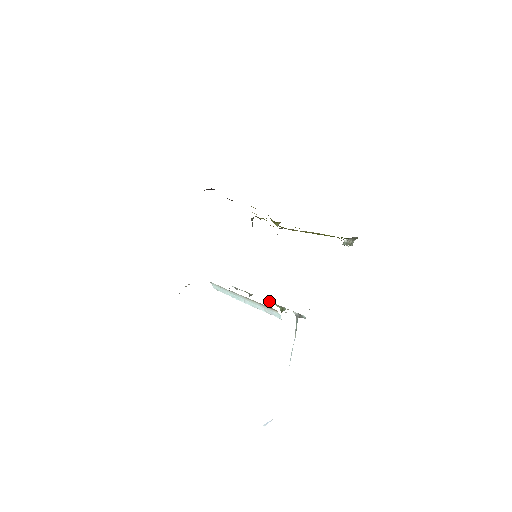
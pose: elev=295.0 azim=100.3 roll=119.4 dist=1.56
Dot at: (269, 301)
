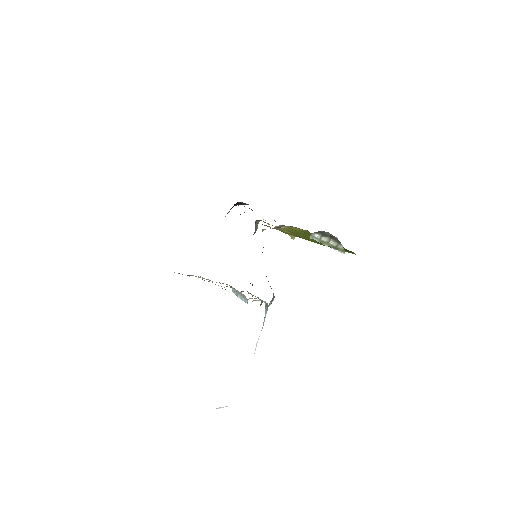
Dot at: (257, 297)
